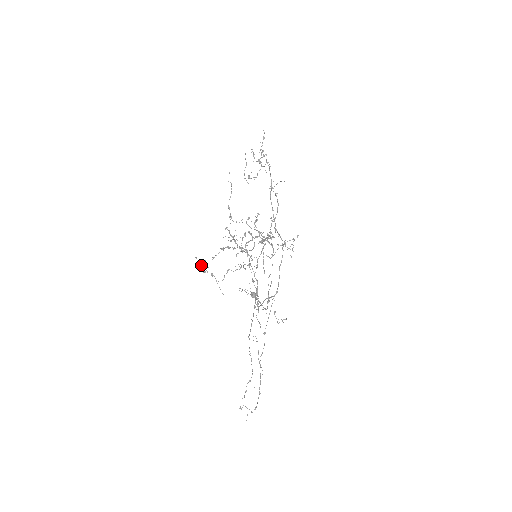
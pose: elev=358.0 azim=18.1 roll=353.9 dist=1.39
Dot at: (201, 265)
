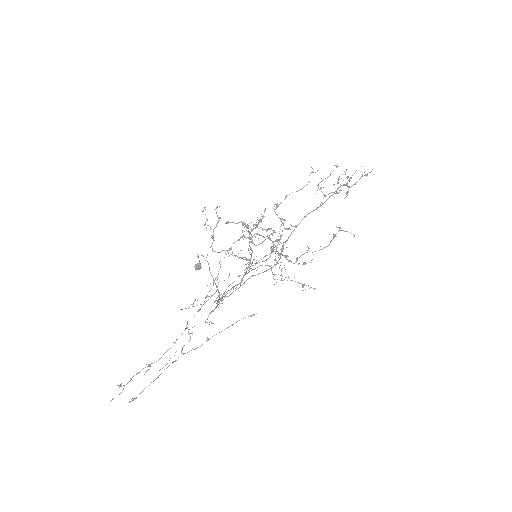
Dot at: occluded
